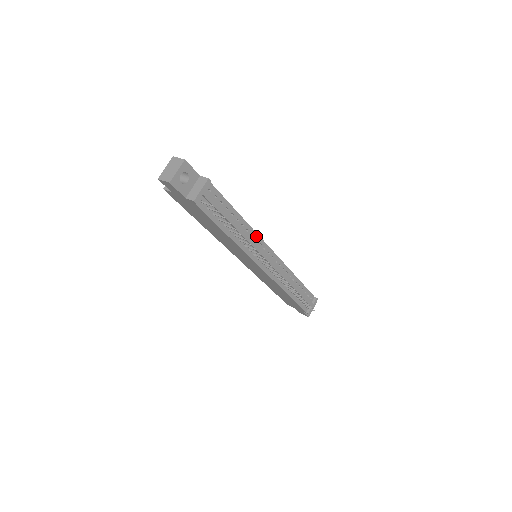
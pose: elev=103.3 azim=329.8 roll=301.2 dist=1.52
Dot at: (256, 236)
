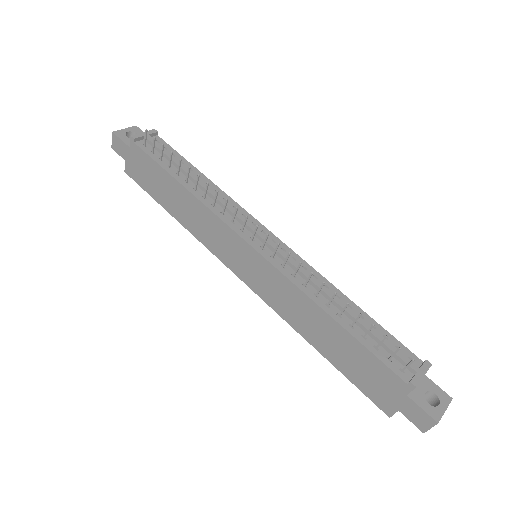
Dot at: (235, 205)
